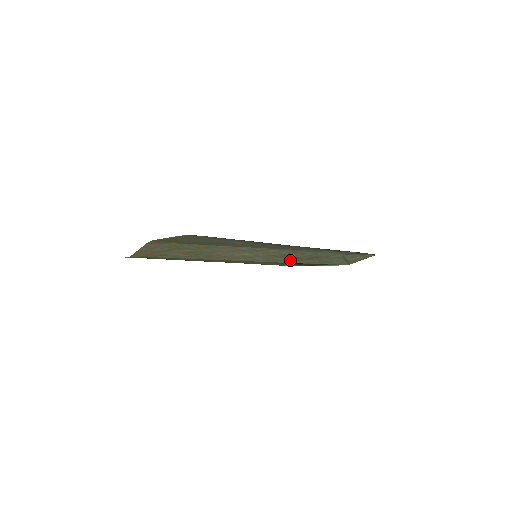
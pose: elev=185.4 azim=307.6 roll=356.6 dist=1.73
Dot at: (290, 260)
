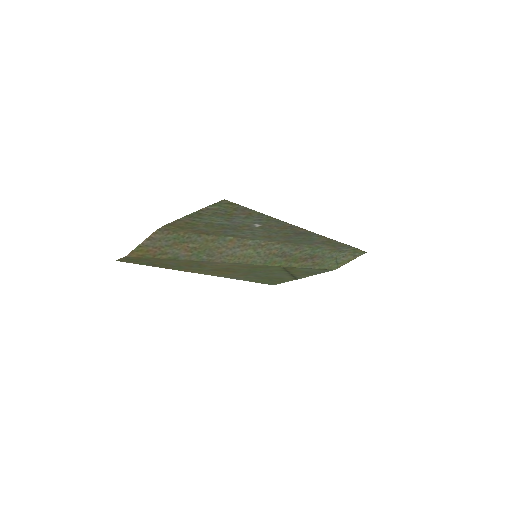
Dot at: (286, 262)
